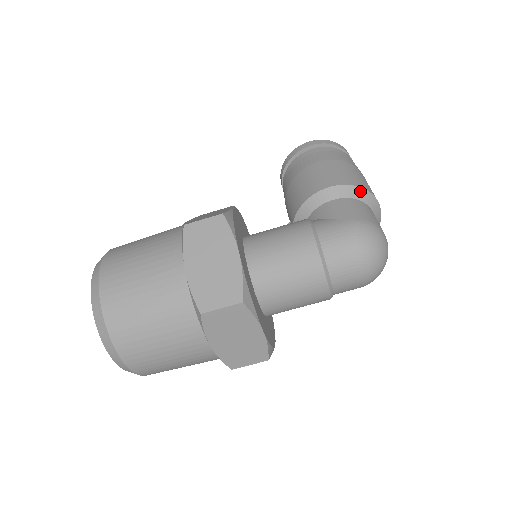
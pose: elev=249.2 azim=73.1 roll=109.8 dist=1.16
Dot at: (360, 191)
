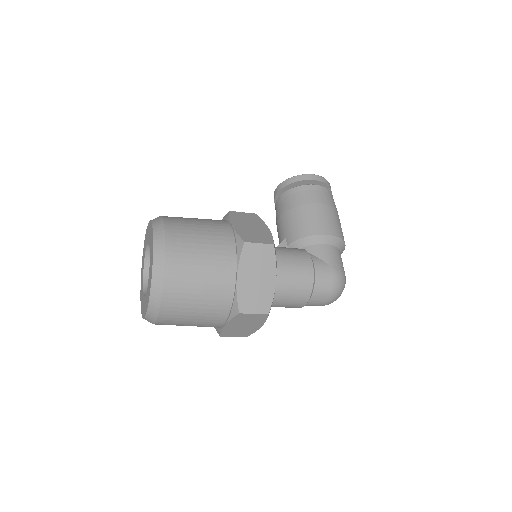
Dot at: (342, 243)
